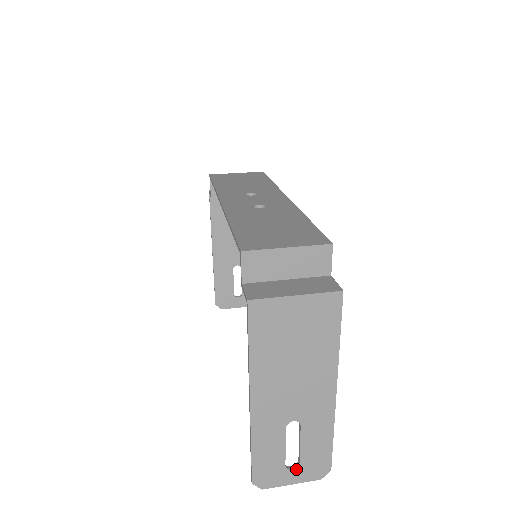
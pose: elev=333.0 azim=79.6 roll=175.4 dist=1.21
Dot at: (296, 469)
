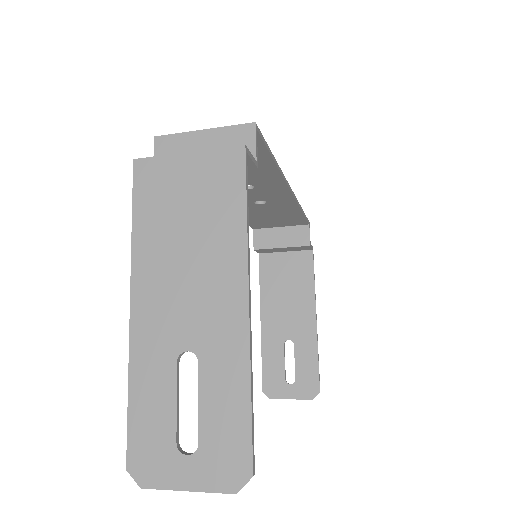
Dot at: (193, 456)
